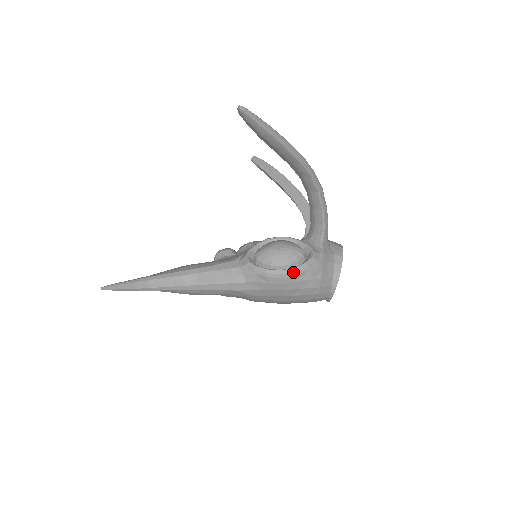
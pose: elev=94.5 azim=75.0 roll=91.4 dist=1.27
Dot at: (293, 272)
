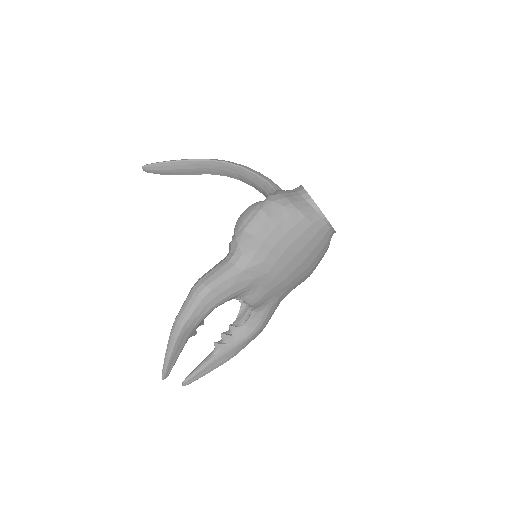
Dot at: (260, 211)
